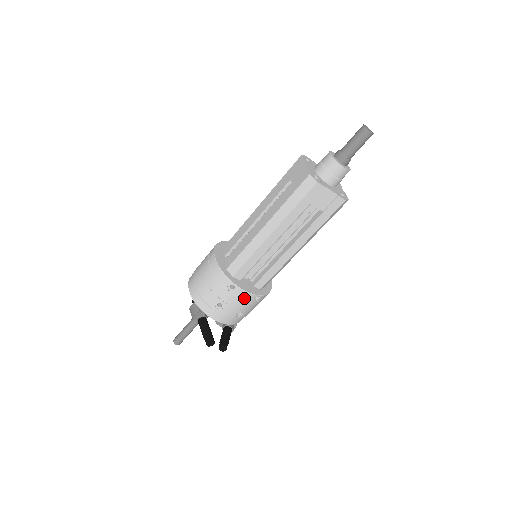
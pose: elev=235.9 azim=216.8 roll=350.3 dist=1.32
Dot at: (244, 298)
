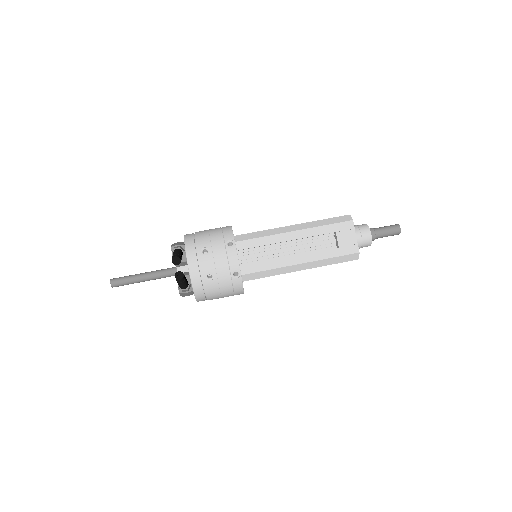
Dot at: (230, 261)
